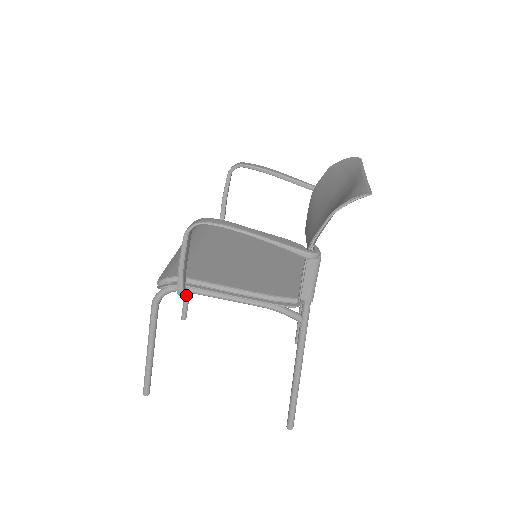
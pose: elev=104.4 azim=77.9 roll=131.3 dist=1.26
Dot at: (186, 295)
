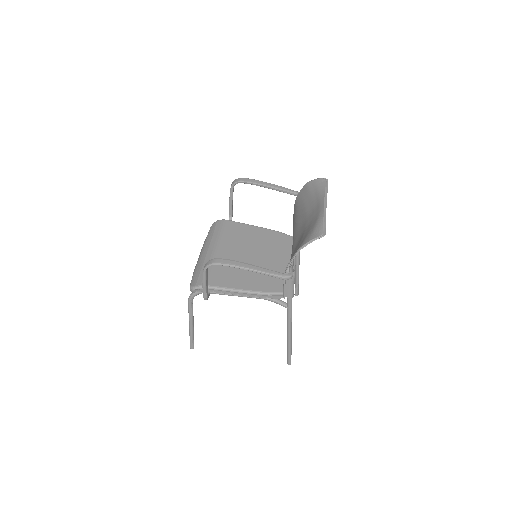
Dot at: occluded
